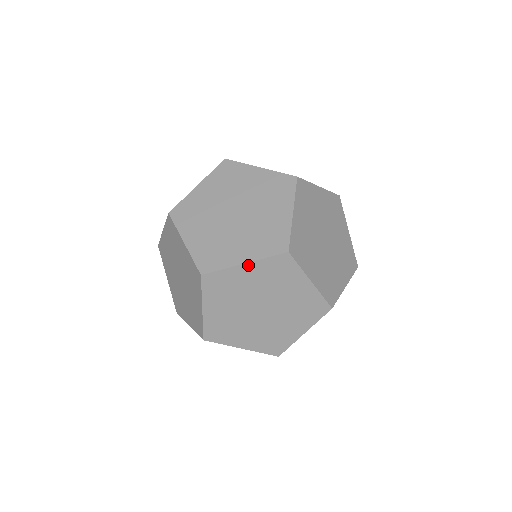
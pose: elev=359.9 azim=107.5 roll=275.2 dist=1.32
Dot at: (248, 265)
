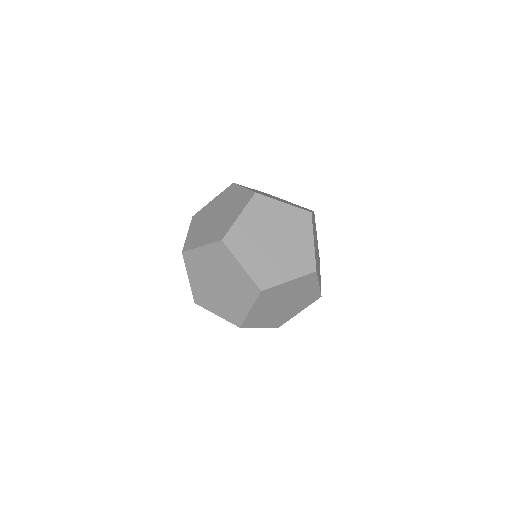
Dot at: (291, 281)
